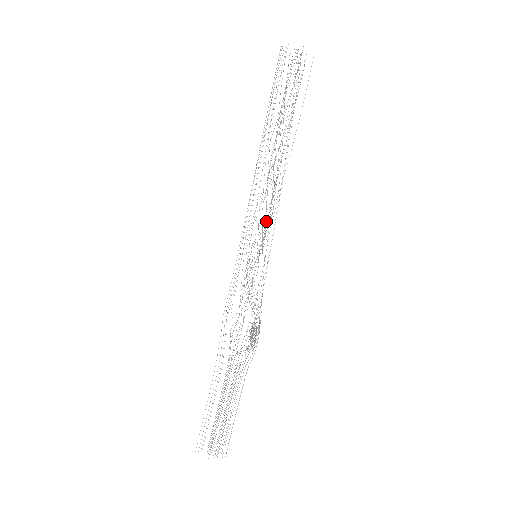
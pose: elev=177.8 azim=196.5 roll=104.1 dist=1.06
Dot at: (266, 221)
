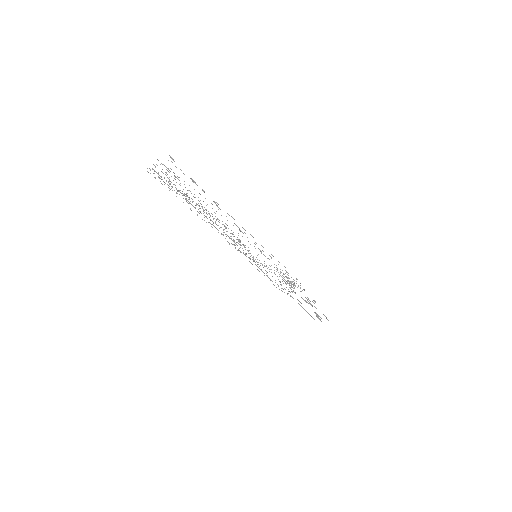
Dot at: occluded
